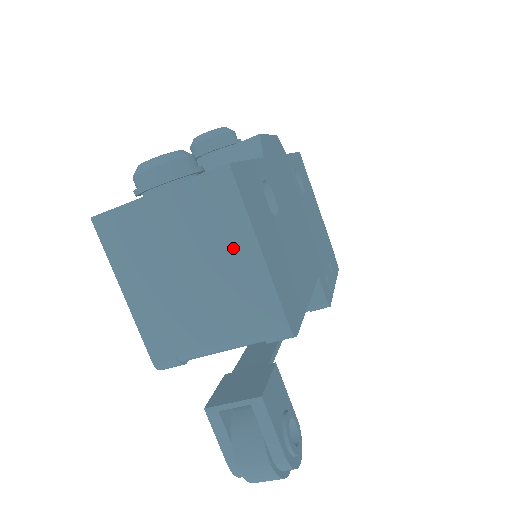
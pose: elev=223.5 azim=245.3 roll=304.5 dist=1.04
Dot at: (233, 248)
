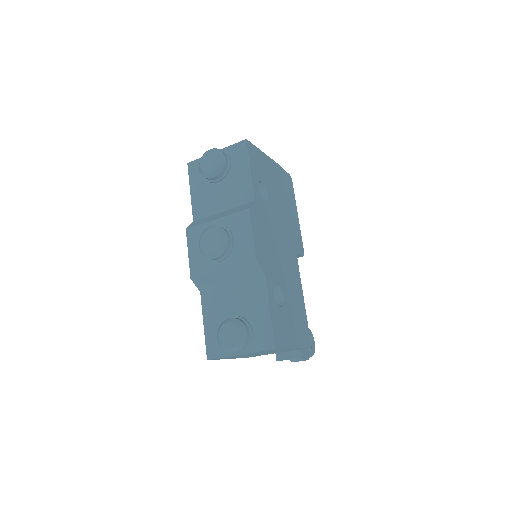
Dot at: (281, 350)
